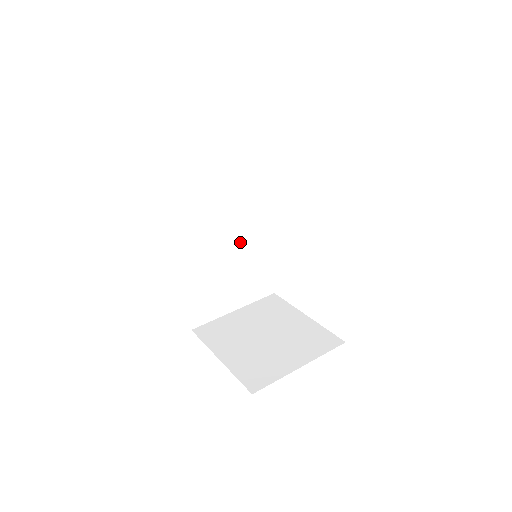
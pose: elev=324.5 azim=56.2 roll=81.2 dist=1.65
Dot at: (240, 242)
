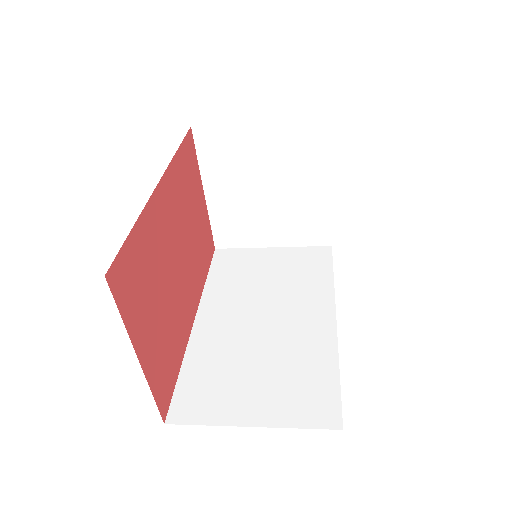
Dot at: (287, 331)
